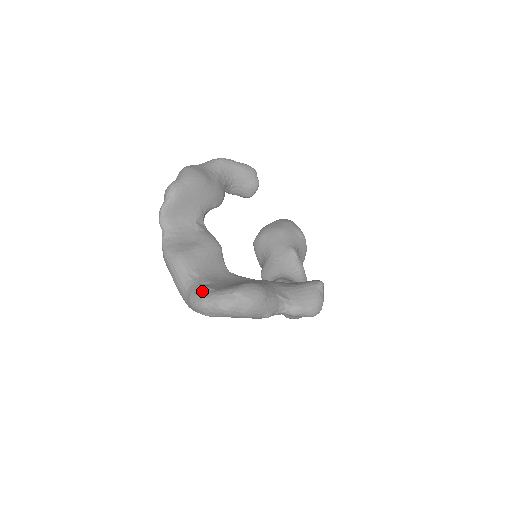
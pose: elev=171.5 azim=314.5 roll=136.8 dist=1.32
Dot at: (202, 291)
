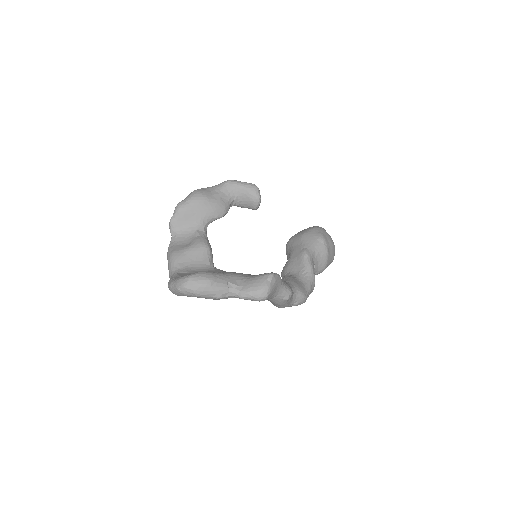
Dot at: (174, 278)
